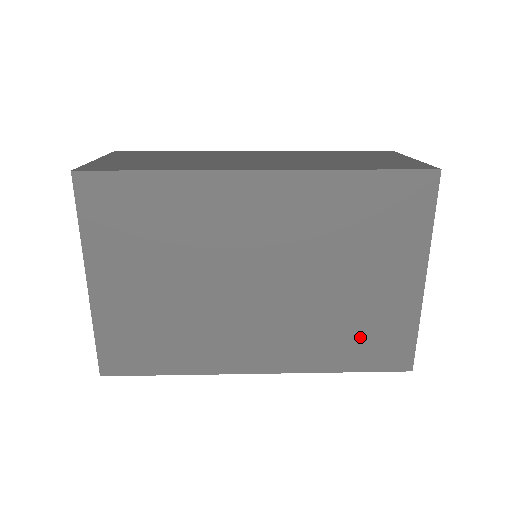
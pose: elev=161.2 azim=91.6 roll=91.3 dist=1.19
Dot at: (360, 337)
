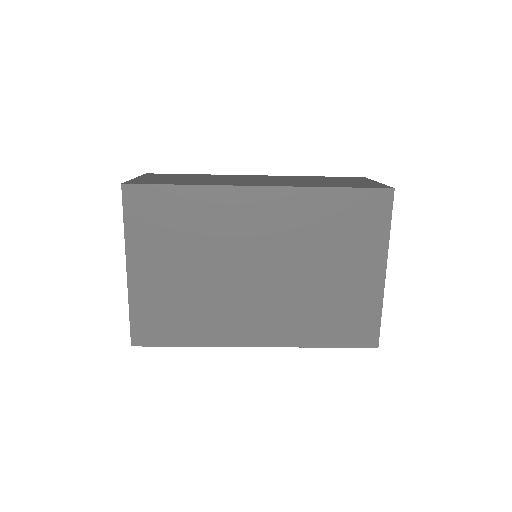
Dot at: (336, 318)
